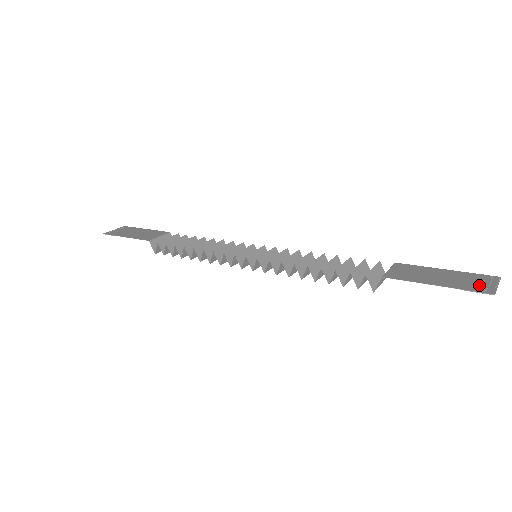
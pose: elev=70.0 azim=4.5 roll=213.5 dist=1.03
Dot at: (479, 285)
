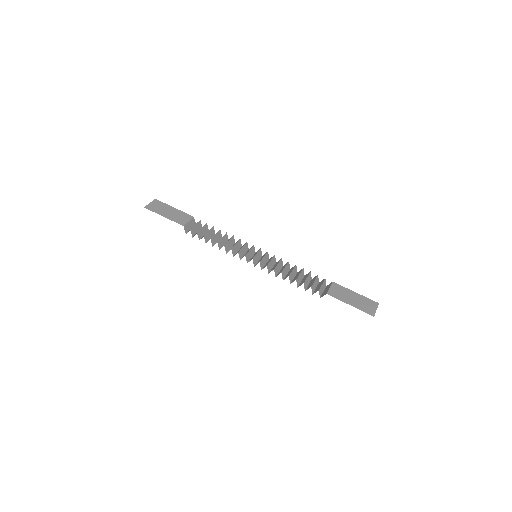
Dot at: (369, 308)
